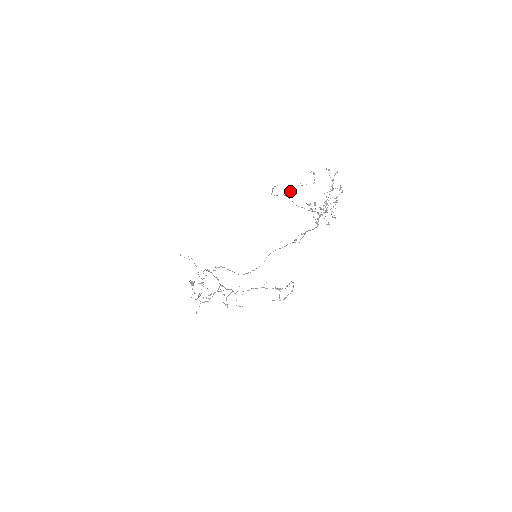
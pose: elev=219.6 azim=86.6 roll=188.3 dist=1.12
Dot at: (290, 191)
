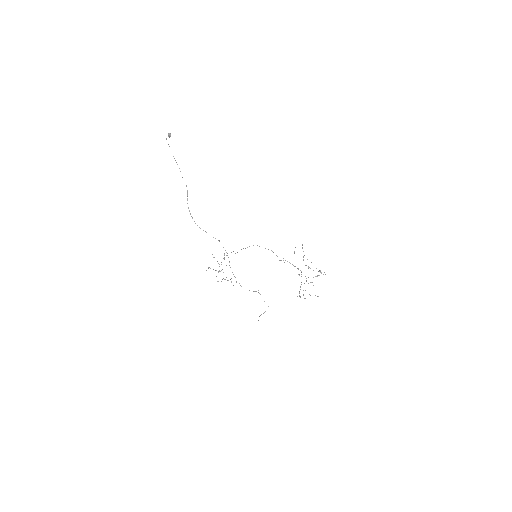
Dot at: occluded
